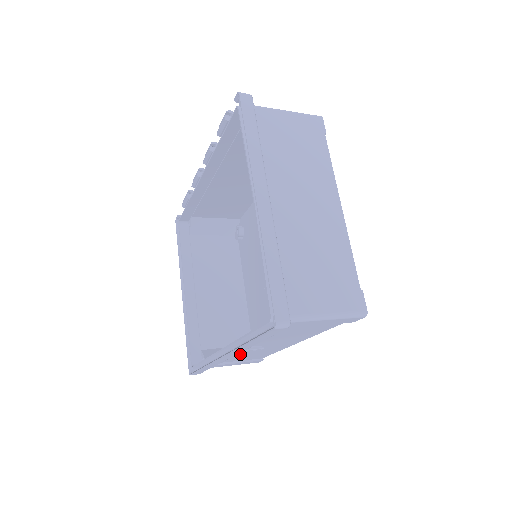
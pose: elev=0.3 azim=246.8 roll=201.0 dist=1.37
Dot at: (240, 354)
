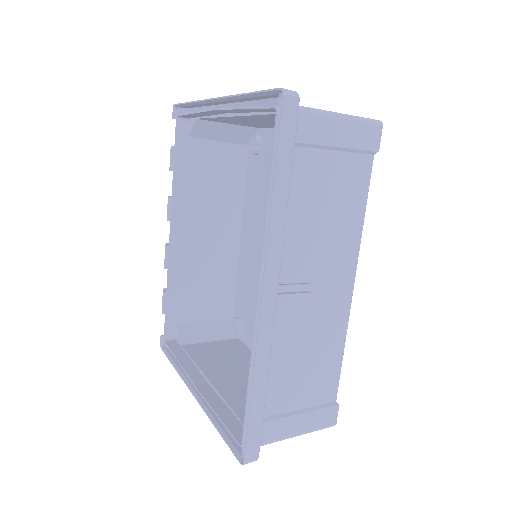
Dot at: (293, 347)
